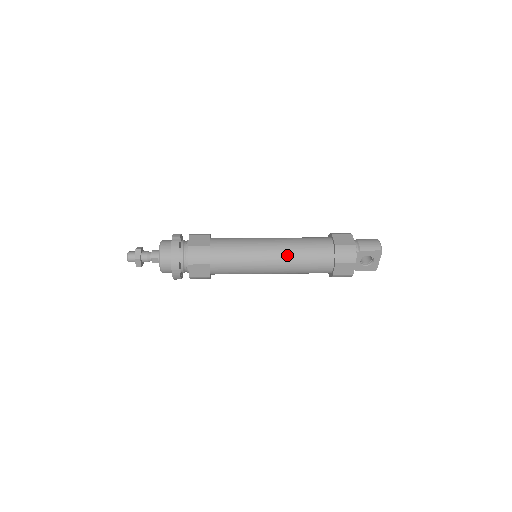
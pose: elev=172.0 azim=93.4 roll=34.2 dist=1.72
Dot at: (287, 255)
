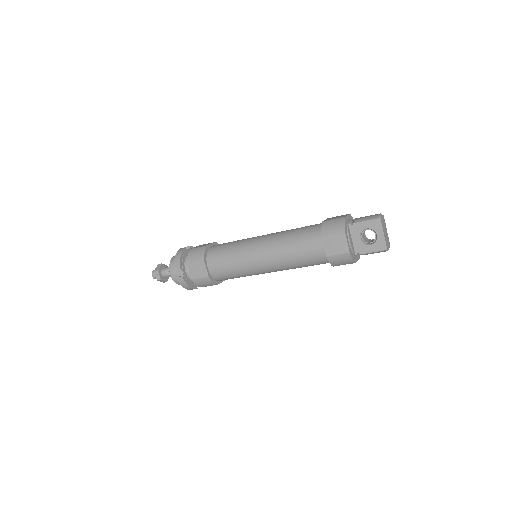
Dot at: (275, 241)
